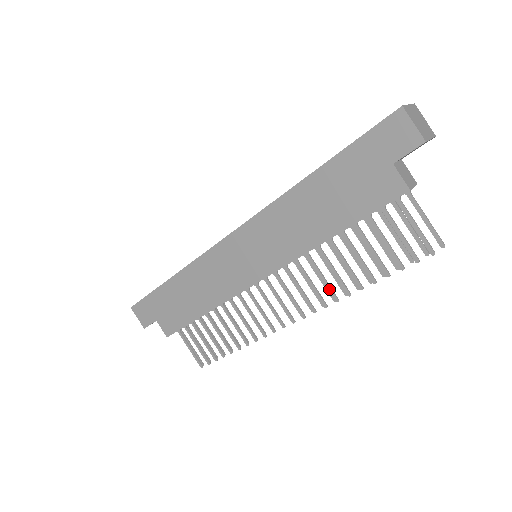
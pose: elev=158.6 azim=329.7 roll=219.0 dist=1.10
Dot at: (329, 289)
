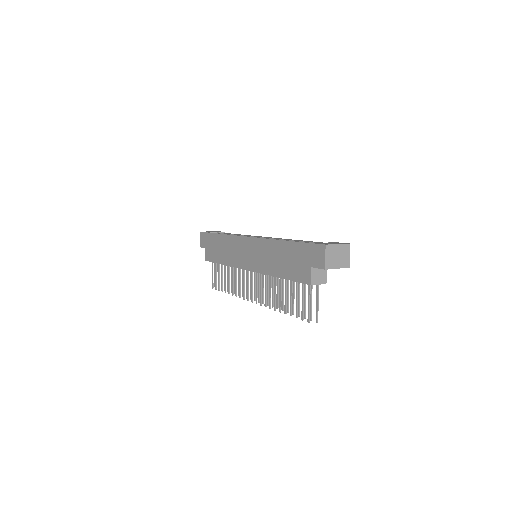
Dot at: (270, 300)
